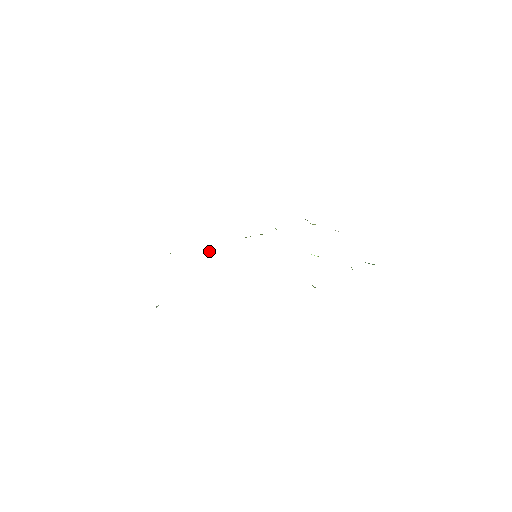
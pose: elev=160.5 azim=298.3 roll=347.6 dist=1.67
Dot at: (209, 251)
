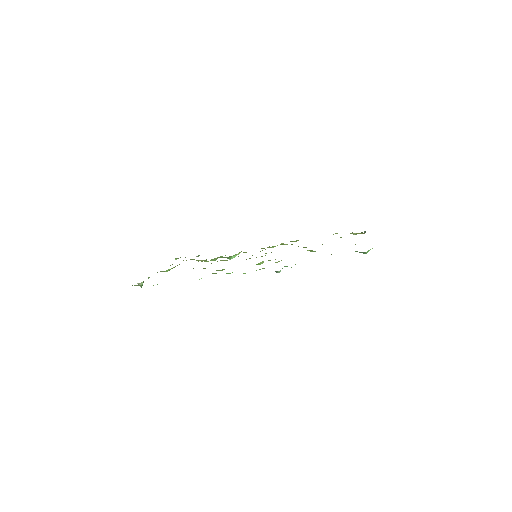
Dot at: (228, 258)
